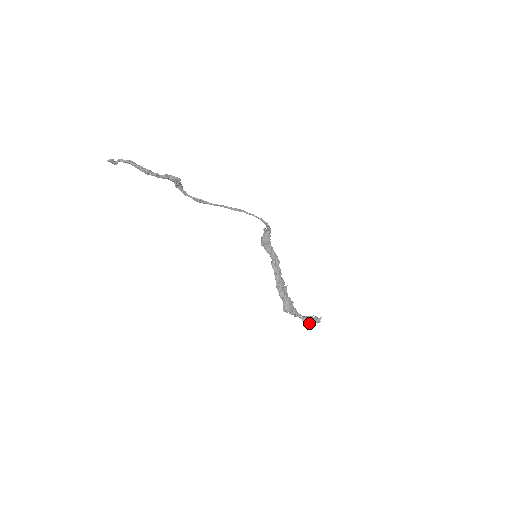
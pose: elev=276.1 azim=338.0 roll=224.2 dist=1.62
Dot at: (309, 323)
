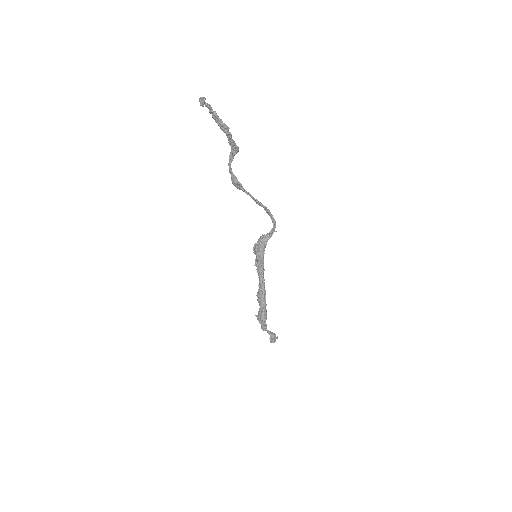
Dot at: (271, 339)
